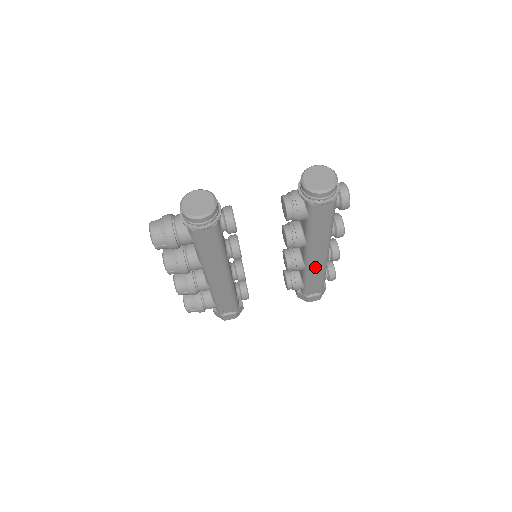
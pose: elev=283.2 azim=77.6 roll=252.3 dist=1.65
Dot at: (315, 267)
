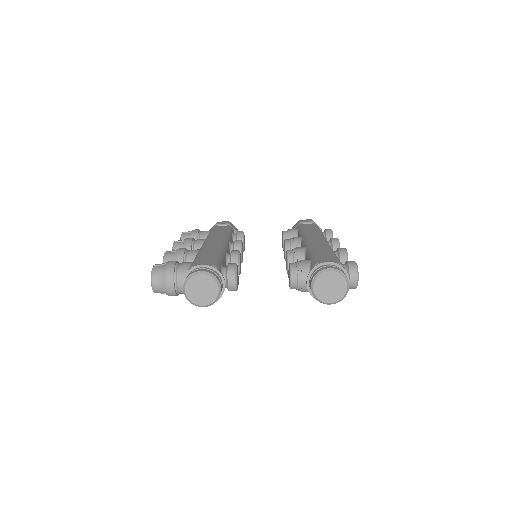
Dot at: occluded
